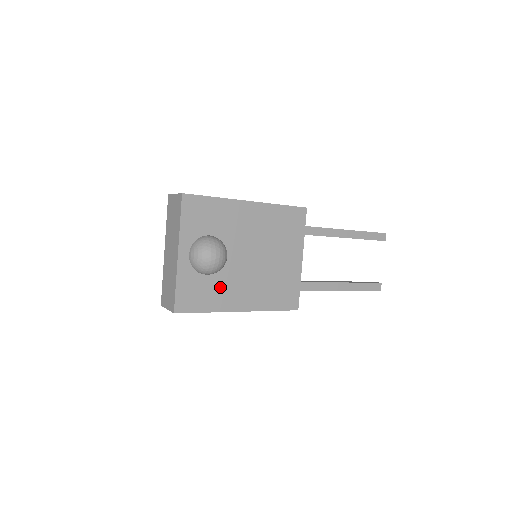
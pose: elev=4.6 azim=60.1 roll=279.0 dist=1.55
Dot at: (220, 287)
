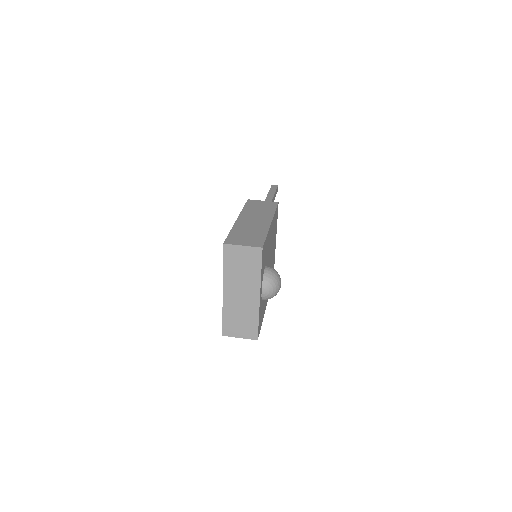
Dot at: occluded
